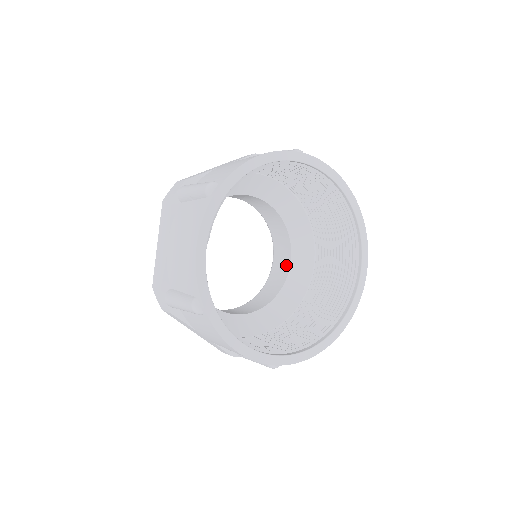
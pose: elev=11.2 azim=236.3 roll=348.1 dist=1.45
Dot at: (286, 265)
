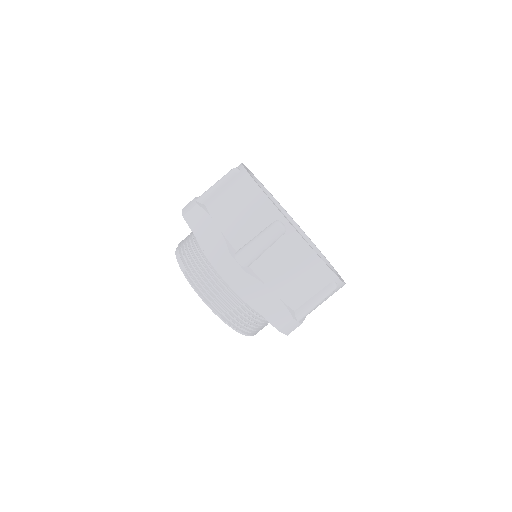
Dot at: occluded
